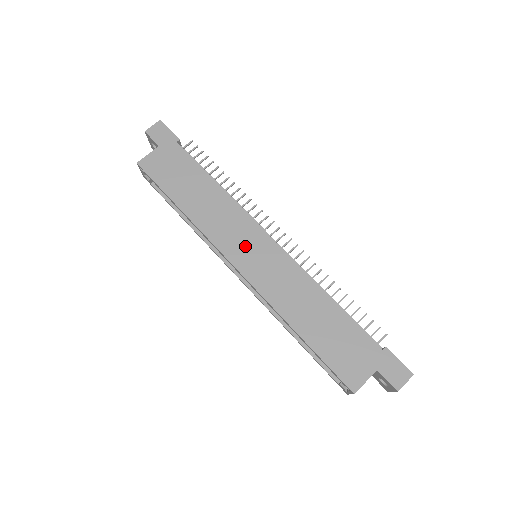
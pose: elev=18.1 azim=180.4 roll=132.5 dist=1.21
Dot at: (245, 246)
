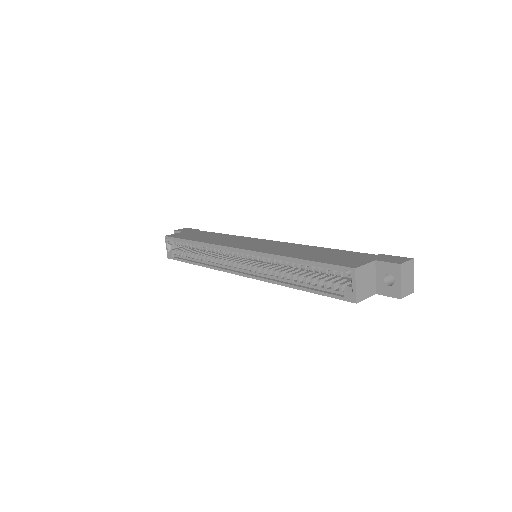
Dot at: (246, 243)
